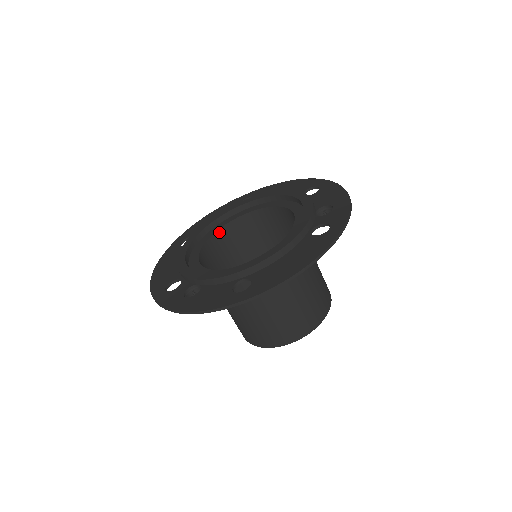
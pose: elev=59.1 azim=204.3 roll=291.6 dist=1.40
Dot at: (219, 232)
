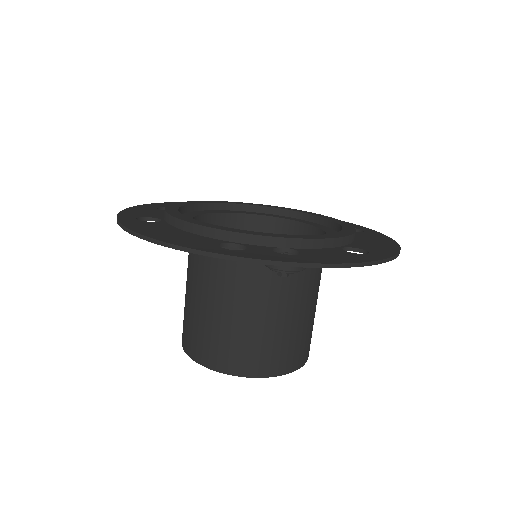
Dot at: occluded
